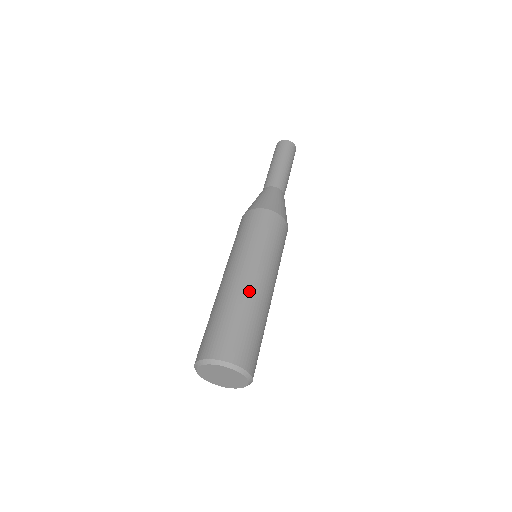
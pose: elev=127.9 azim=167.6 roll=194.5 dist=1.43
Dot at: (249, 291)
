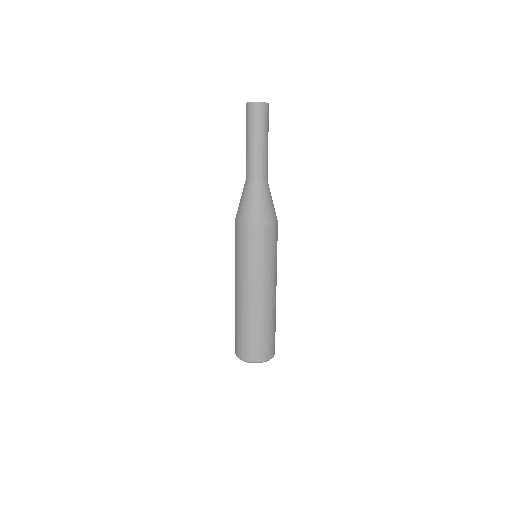
Dot at: (272, 306)
